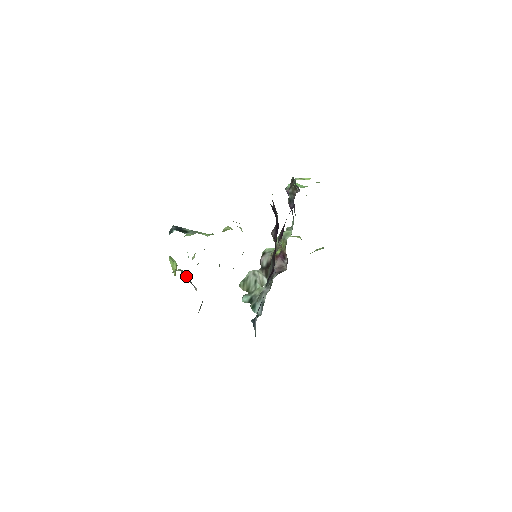
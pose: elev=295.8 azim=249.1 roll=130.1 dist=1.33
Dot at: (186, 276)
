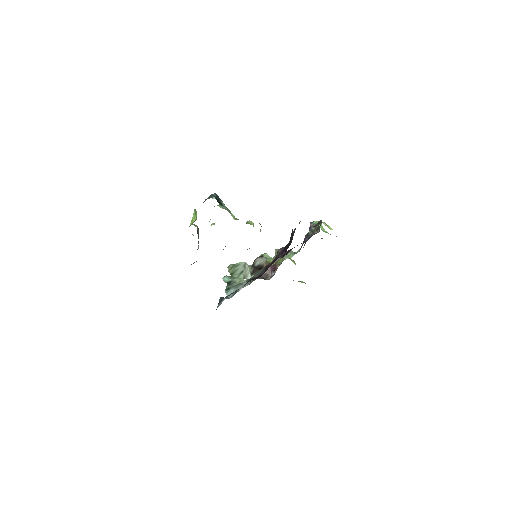
Dot at: (198, 234)
